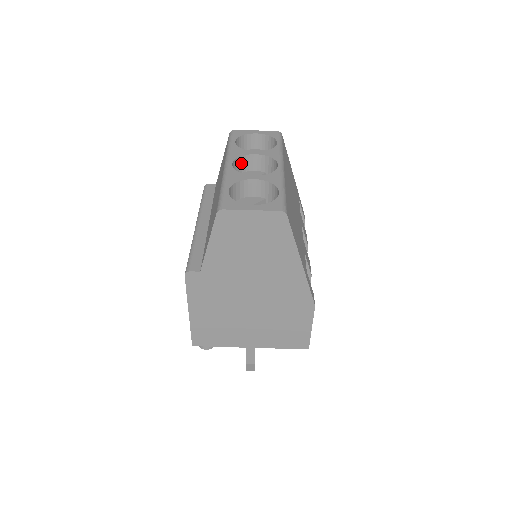
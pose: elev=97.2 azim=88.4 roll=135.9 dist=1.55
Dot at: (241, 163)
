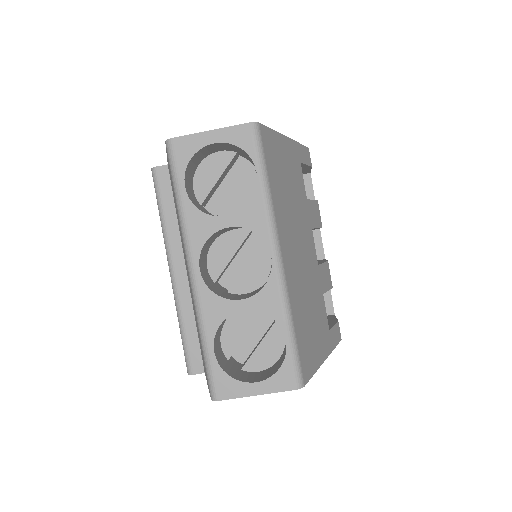
Dot at: (209, 239)
